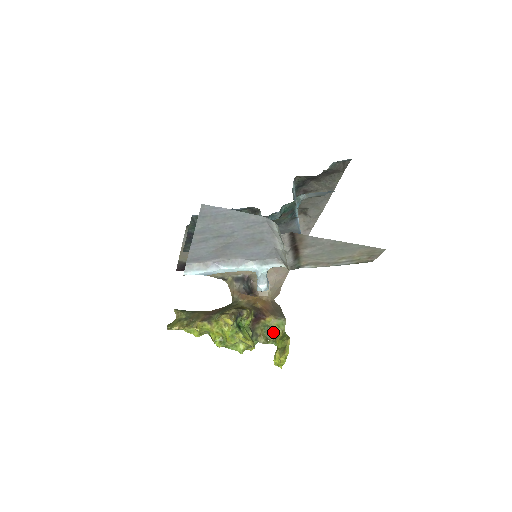
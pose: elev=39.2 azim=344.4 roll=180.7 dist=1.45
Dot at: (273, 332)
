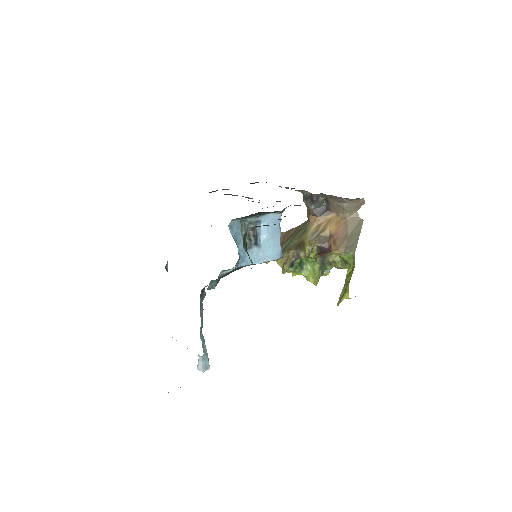
Dot at: (346, 261)
